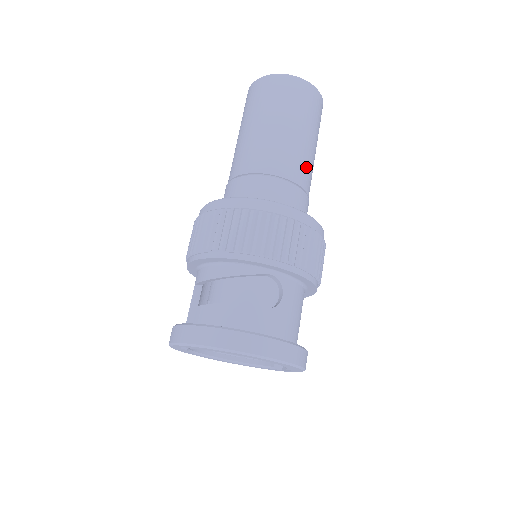
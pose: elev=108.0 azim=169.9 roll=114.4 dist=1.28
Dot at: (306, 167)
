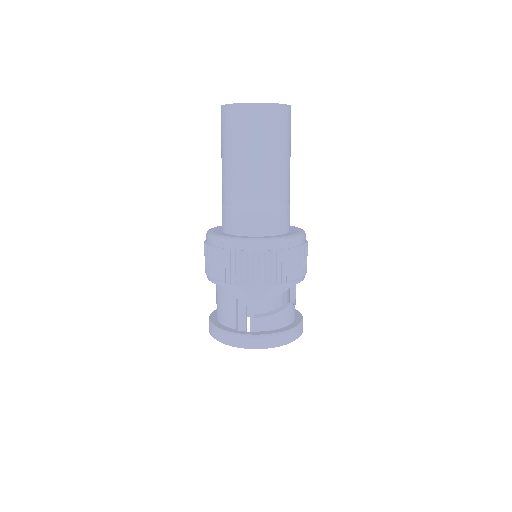
Dot at: occluded
